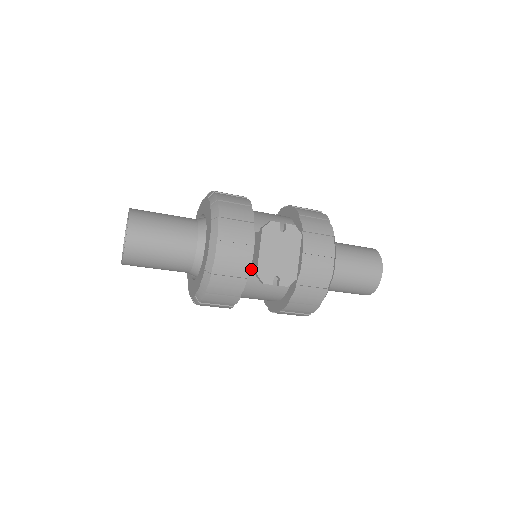
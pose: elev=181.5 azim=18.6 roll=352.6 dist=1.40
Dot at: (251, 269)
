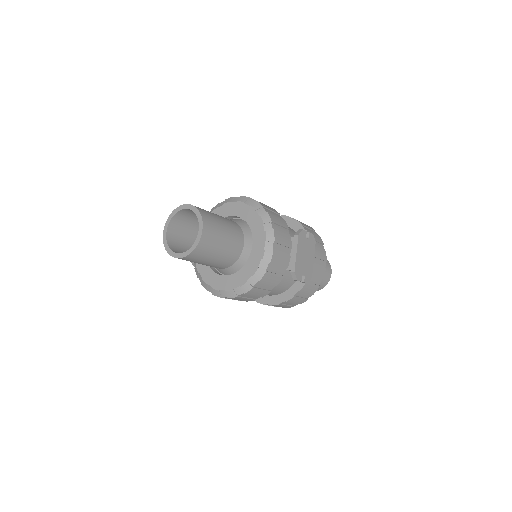
Dot at: occluded
